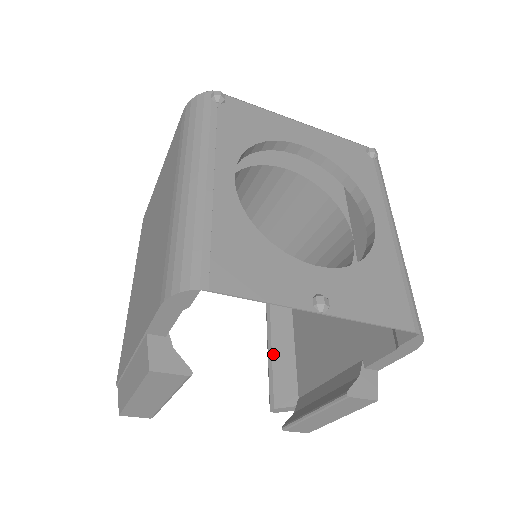
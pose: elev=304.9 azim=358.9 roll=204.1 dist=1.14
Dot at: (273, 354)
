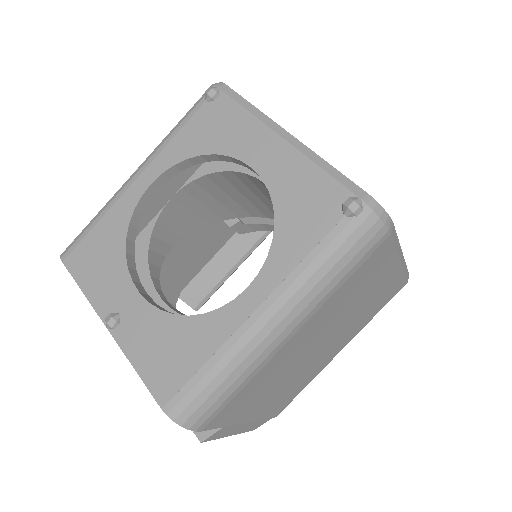
Dot at: occluded
